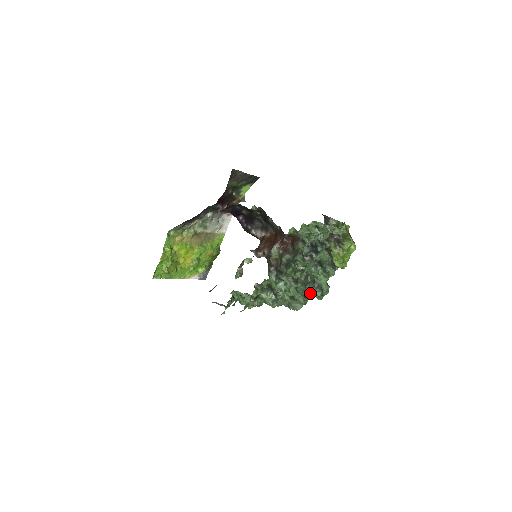
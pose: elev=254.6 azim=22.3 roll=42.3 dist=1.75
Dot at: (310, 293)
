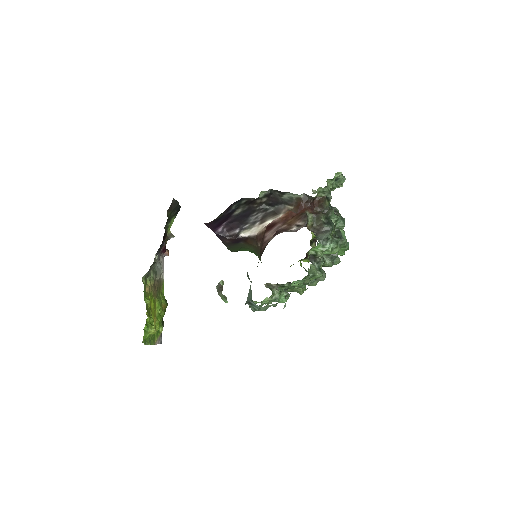
Dot at: (345, 245)
